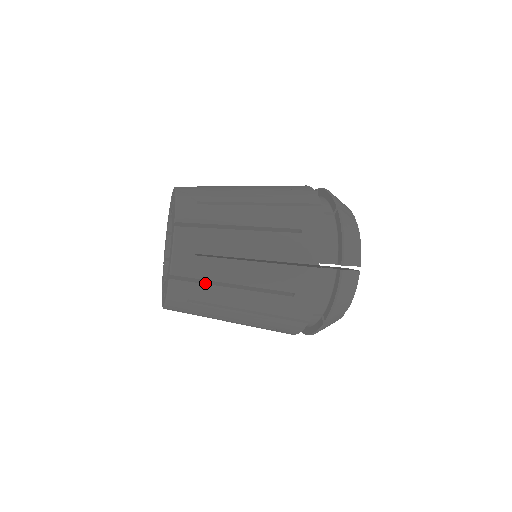
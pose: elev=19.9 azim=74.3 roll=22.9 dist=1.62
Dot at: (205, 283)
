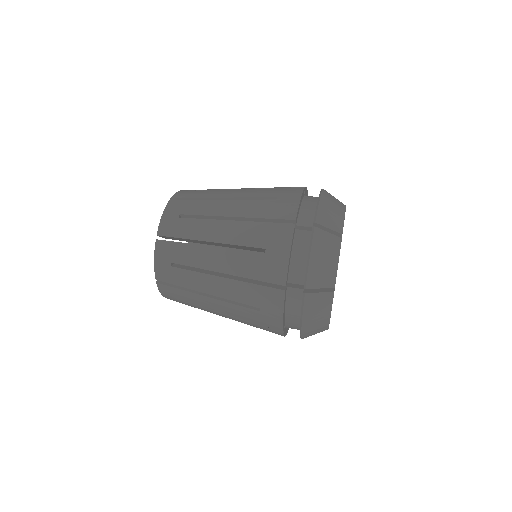
Dot at: occluded
